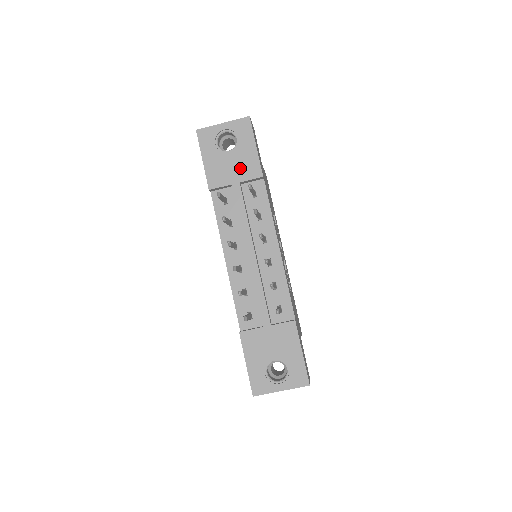
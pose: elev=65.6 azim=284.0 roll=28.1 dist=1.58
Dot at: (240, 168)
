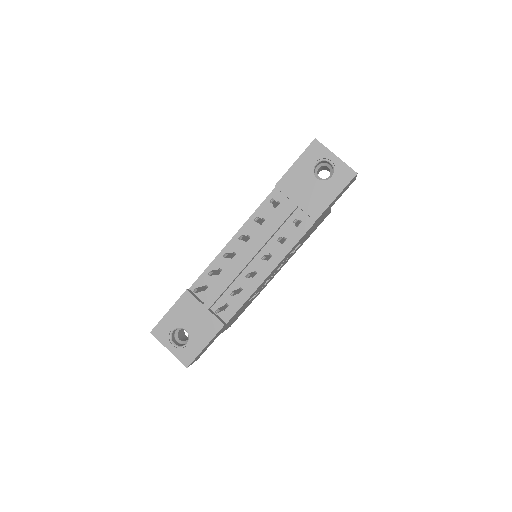
Dot at: (309, 198)
